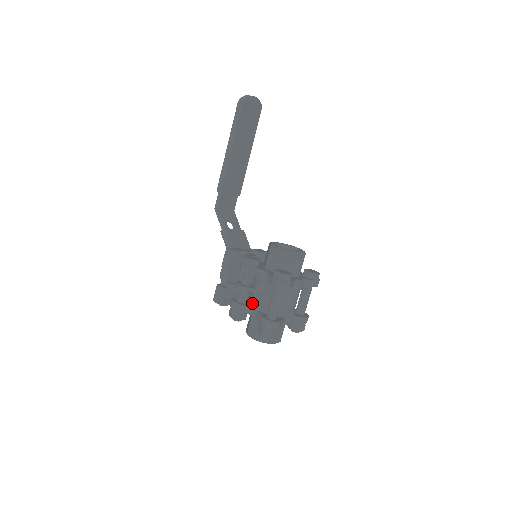
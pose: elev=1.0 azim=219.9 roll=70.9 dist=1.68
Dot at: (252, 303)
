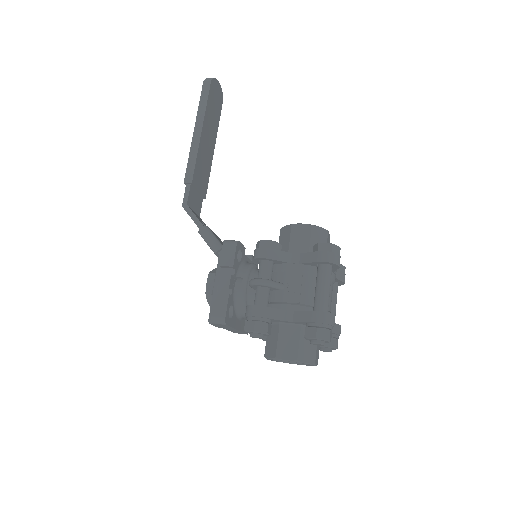
Dot at: (282, 303)
